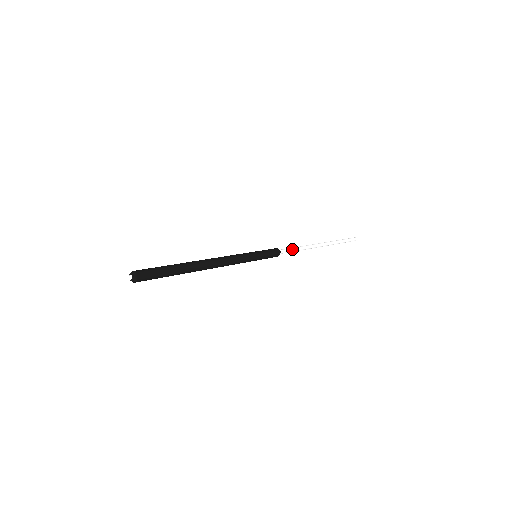
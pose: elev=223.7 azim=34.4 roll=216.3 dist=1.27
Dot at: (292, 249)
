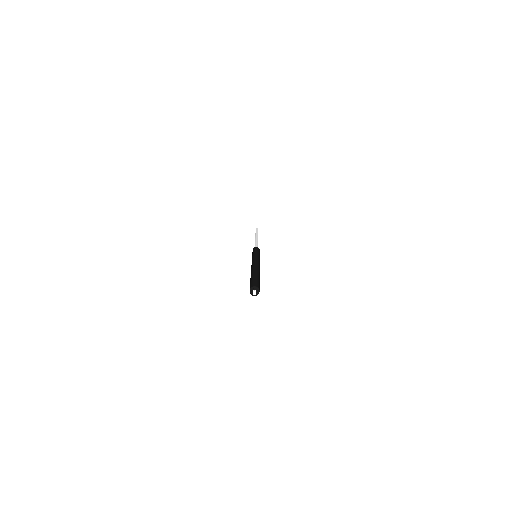
Dot at: occluded
